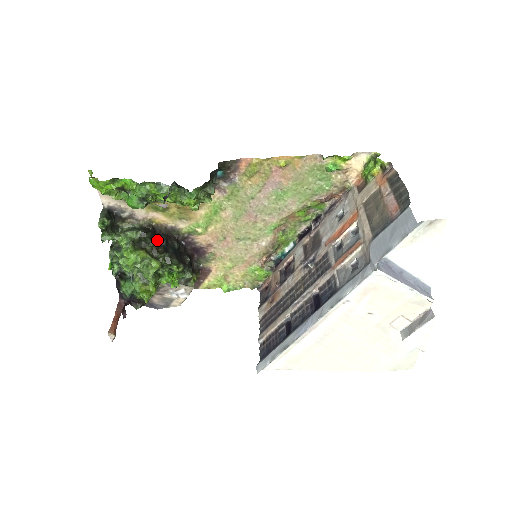
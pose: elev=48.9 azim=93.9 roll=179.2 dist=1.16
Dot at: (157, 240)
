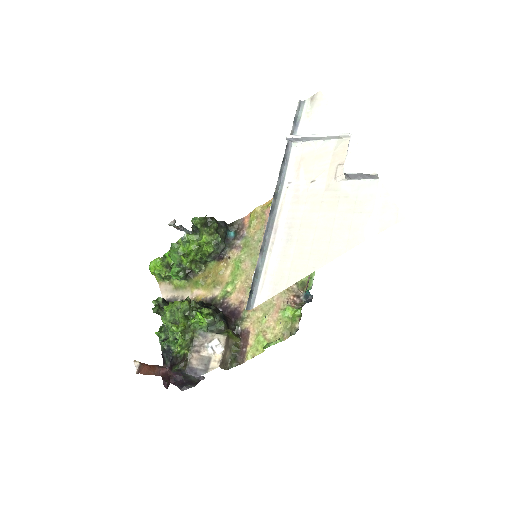
Dot at: occluded
